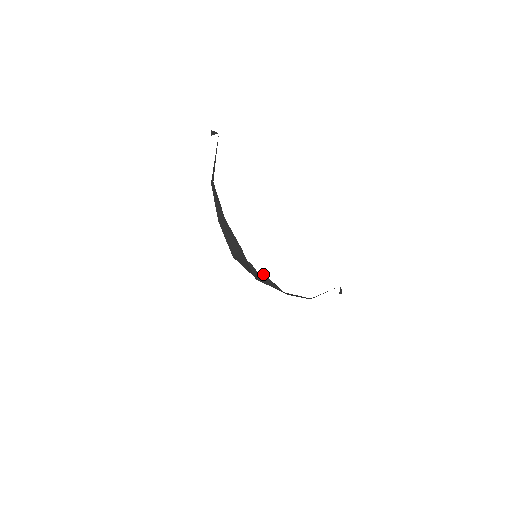
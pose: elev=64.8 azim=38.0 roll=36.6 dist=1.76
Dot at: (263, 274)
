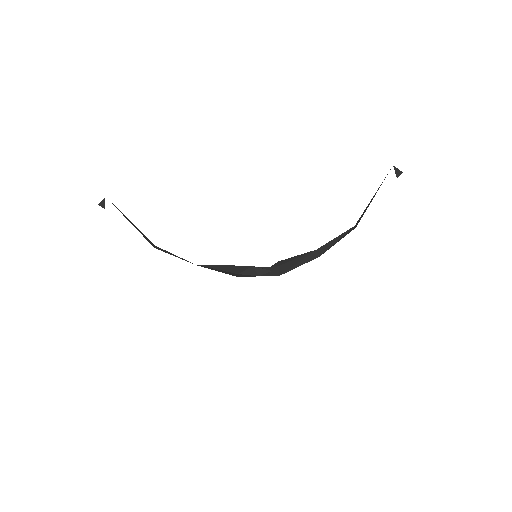
Dot at: (278, 261)
